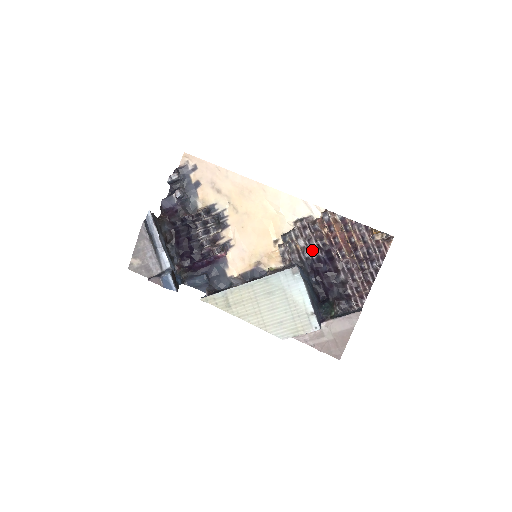
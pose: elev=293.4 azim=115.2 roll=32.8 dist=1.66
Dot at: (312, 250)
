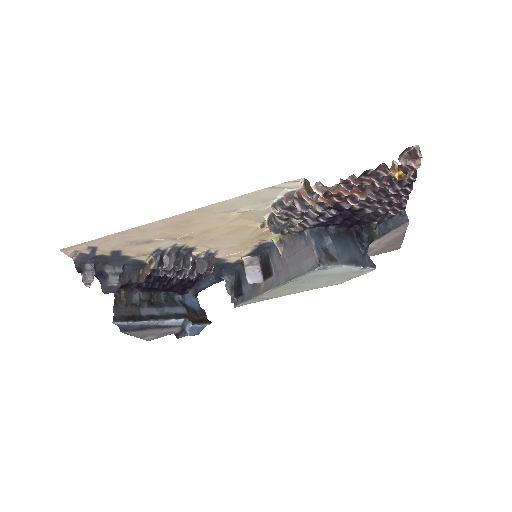
Dot at: (317, 217)
